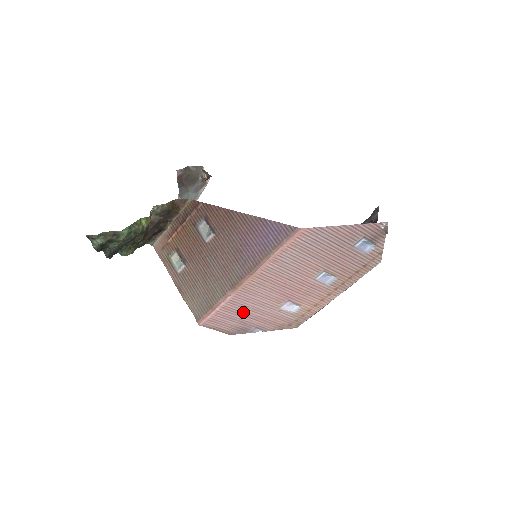
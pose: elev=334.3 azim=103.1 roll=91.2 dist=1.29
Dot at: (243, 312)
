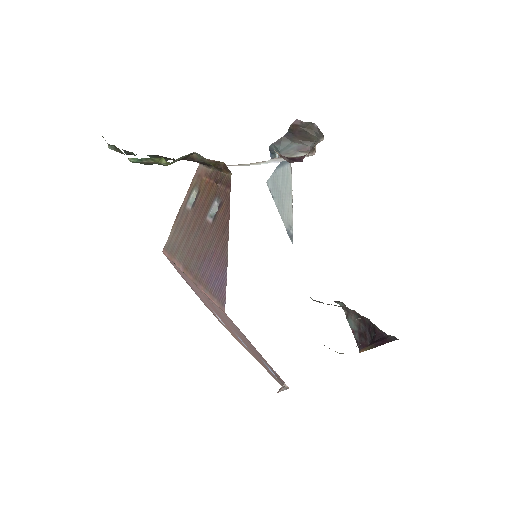
Dot at: (189, 282)
